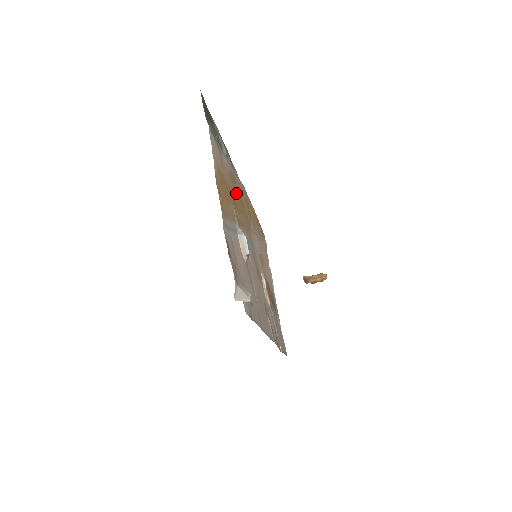
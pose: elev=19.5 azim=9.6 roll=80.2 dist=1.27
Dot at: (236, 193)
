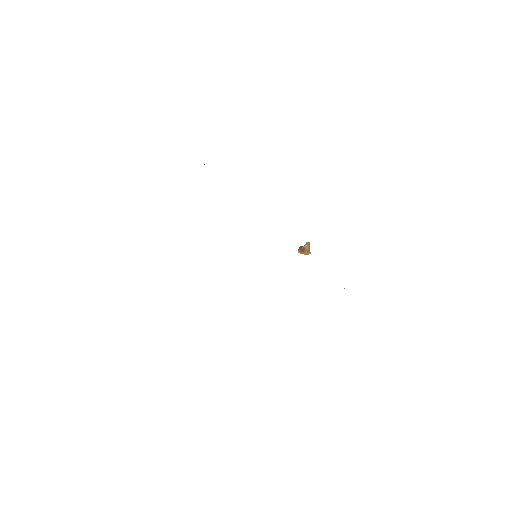
Dot at: occluded
